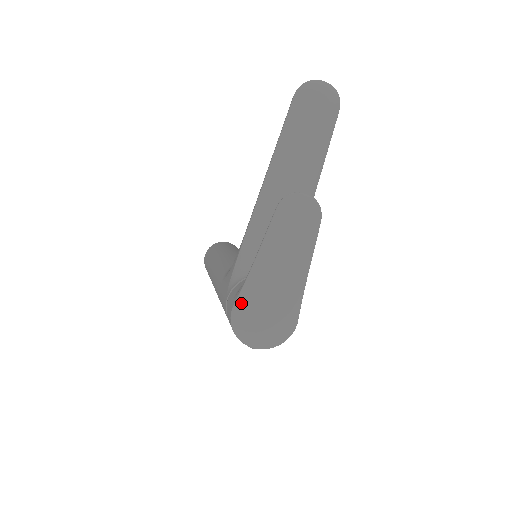
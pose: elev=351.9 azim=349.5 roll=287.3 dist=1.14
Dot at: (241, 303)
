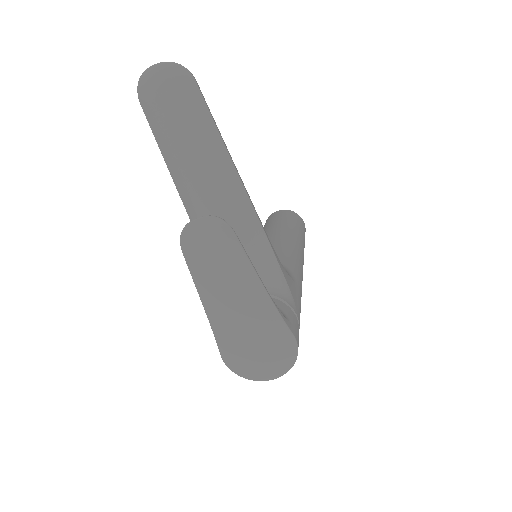
Dot at: (225, 352)
